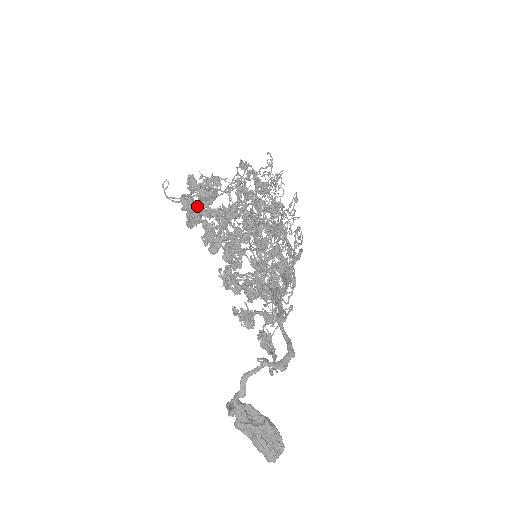
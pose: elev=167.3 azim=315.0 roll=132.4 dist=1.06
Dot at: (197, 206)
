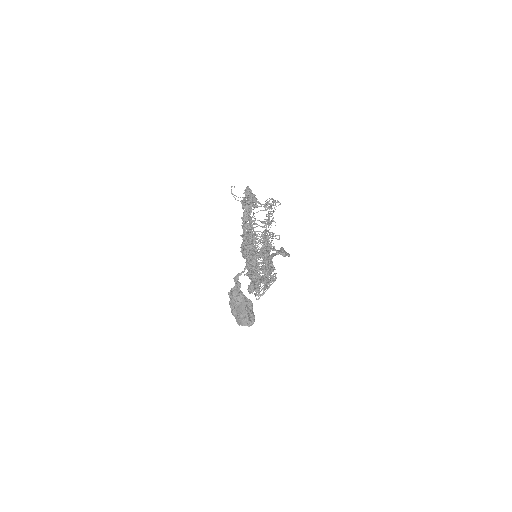
Dot at: (253, 194)
